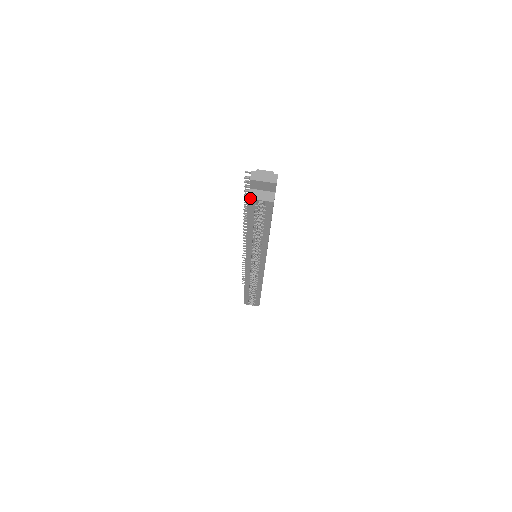
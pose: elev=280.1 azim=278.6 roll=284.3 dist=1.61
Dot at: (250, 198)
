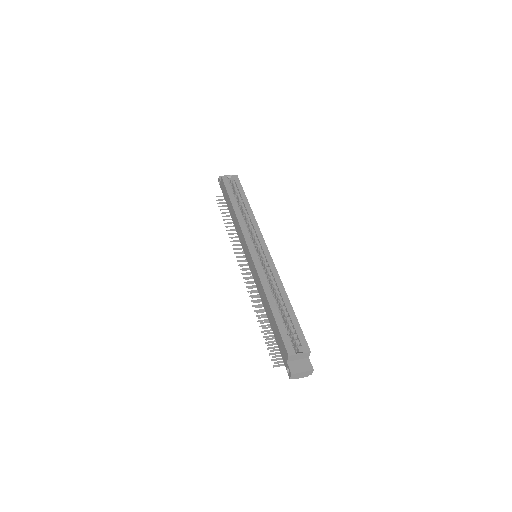
Dot at: (222, 176)
